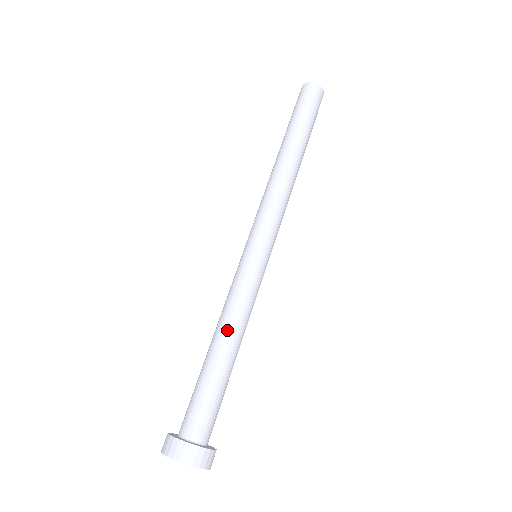
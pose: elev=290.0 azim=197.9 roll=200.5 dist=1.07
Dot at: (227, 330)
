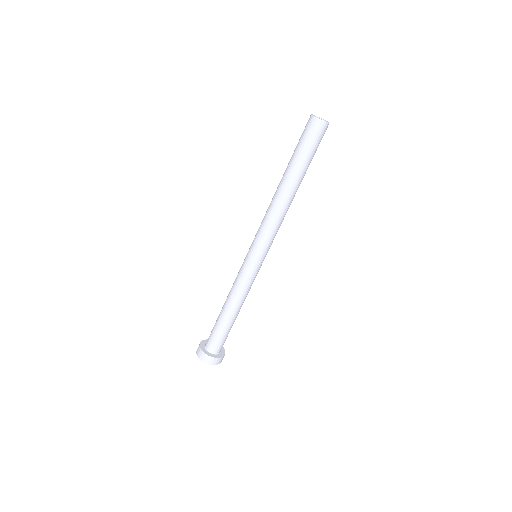
Dot at: (235, 304)
